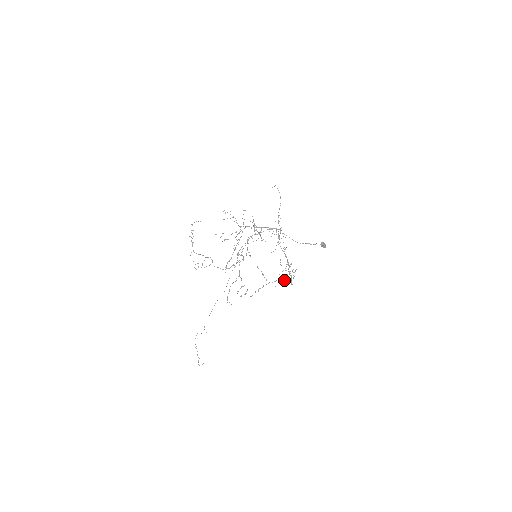
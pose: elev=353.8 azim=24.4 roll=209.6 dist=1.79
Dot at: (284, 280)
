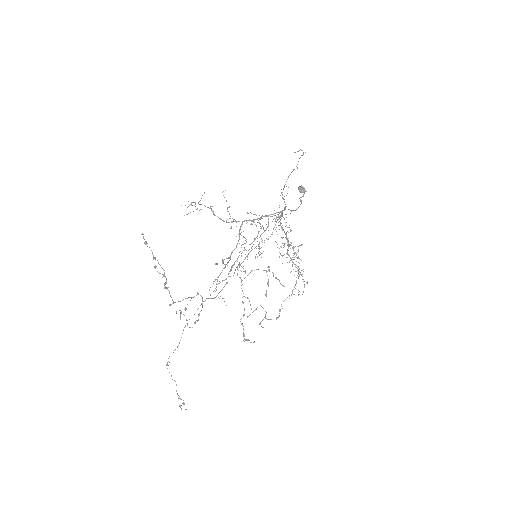
Dot at: (301, 274)
